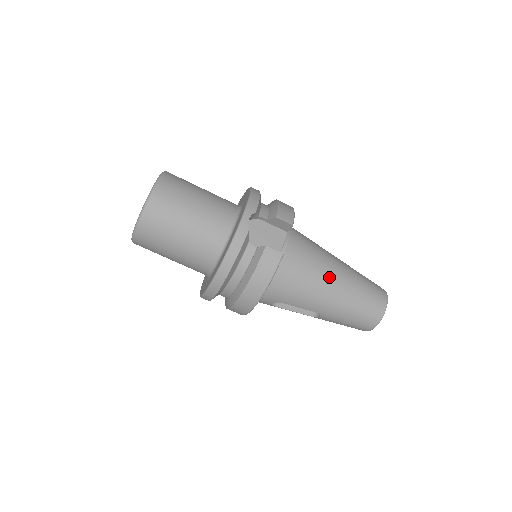
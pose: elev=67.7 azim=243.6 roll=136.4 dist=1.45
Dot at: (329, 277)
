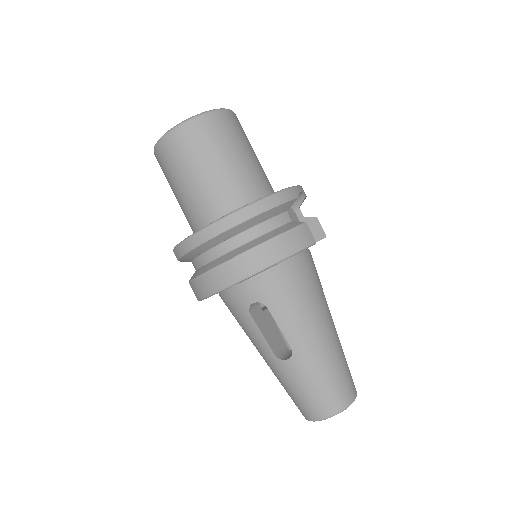
Dot at: (326, 316)
